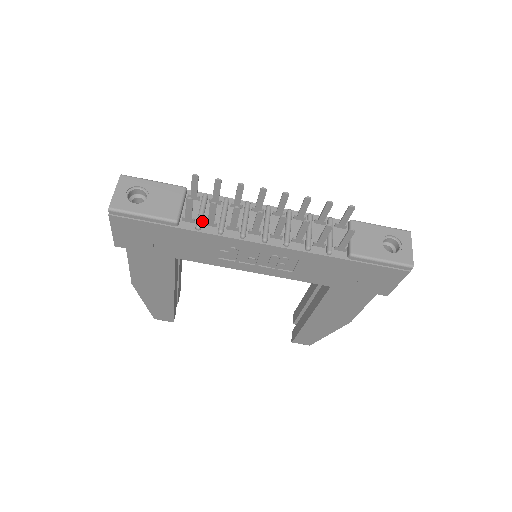
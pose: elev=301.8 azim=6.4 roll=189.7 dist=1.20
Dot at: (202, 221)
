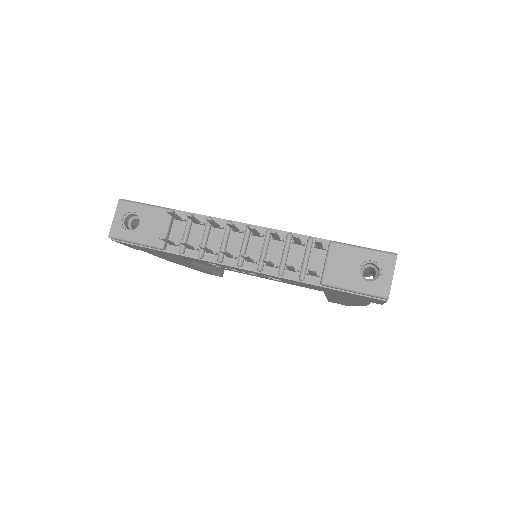
Dot at: occluded
